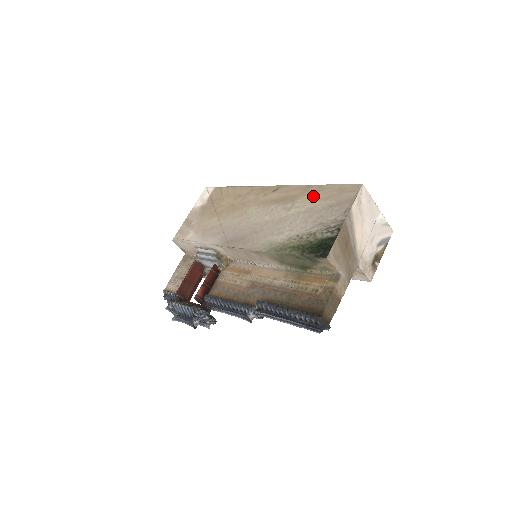
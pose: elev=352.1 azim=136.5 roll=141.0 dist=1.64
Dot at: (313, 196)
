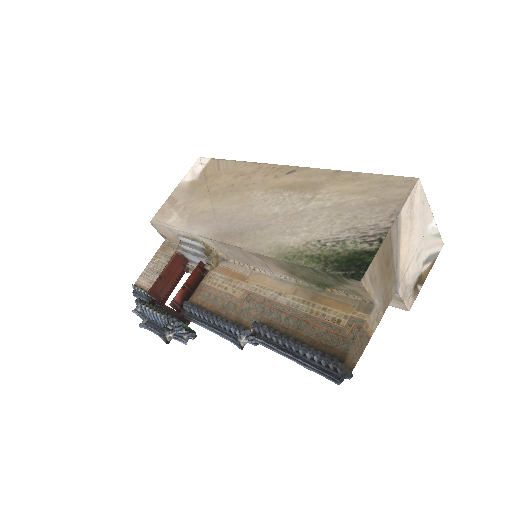
Dot at: (344, 187)
